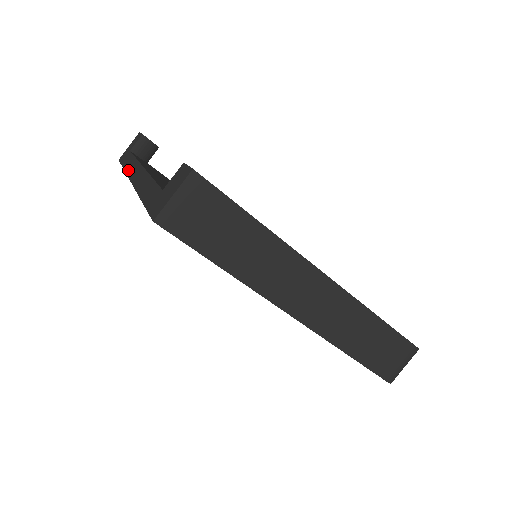
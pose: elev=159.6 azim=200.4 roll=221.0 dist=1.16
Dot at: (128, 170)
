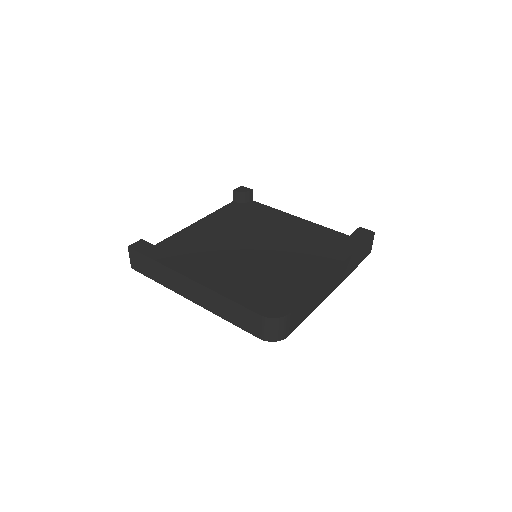
Dot at: occluded
